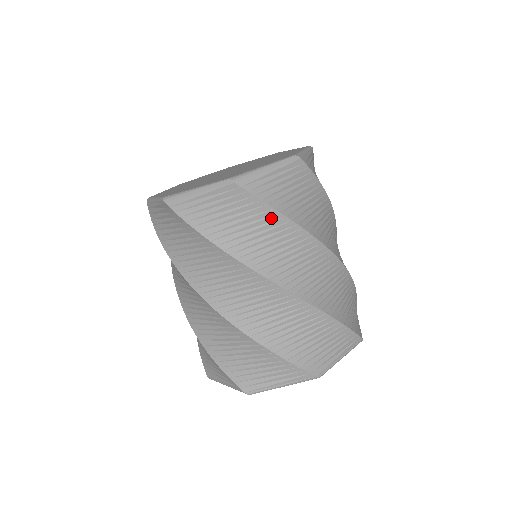
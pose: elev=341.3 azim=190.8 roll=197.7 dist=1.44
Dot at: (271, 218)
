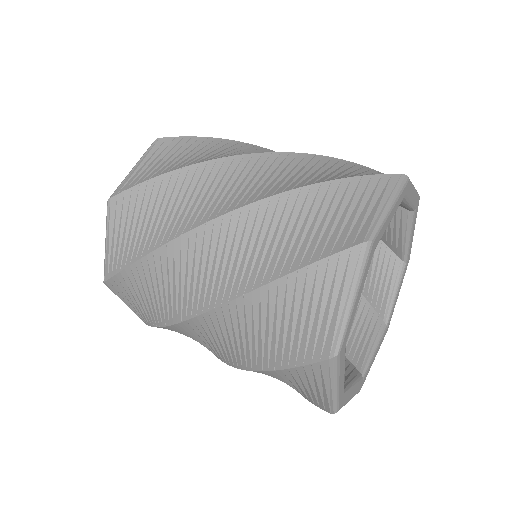
Dot at: (163, 186)
